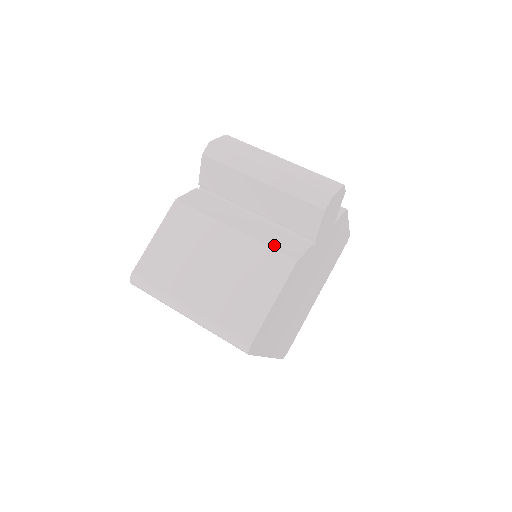
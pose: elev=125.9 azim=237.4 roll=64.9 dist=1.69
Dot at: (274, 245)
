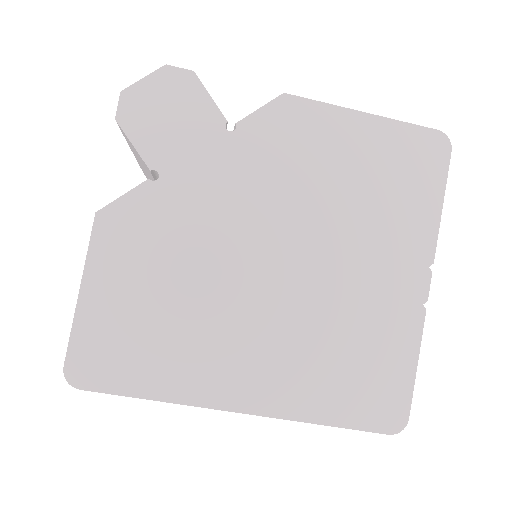
Dot at: occluded
